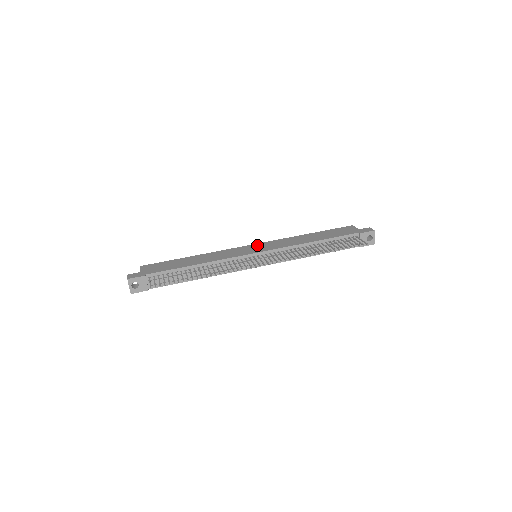
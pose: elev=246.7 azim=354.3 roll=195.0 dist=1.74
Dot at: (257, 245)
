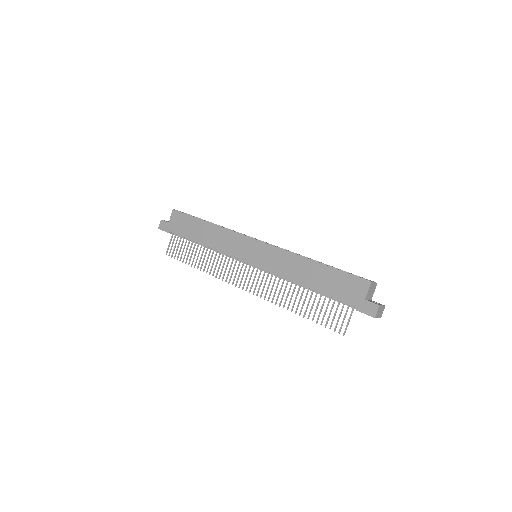
Dot at: (259, 246)
